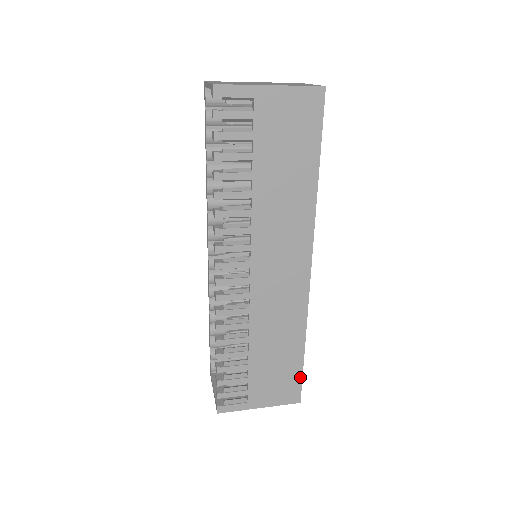
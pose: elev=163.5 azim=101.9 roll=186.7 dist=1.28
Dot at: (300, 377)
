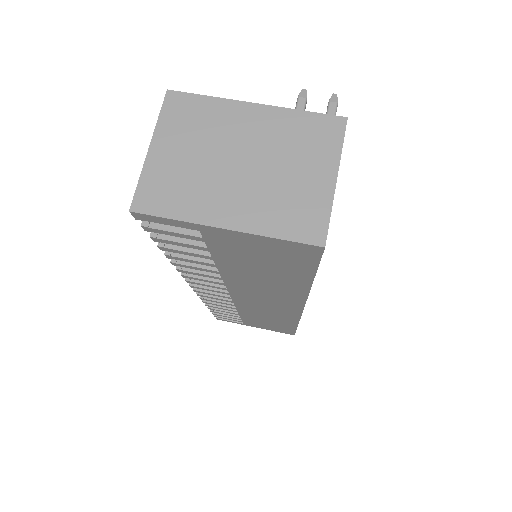
Dot at: (293, 331)
